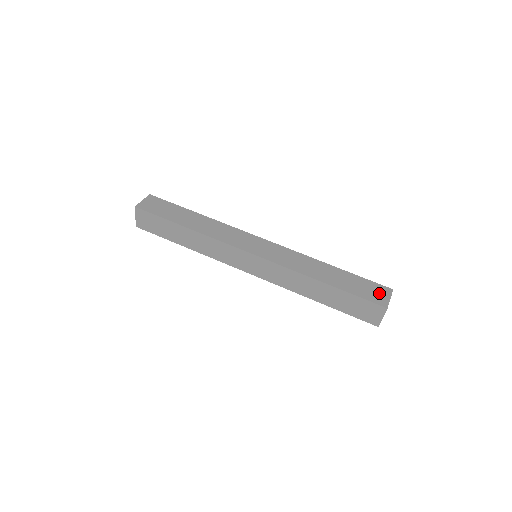
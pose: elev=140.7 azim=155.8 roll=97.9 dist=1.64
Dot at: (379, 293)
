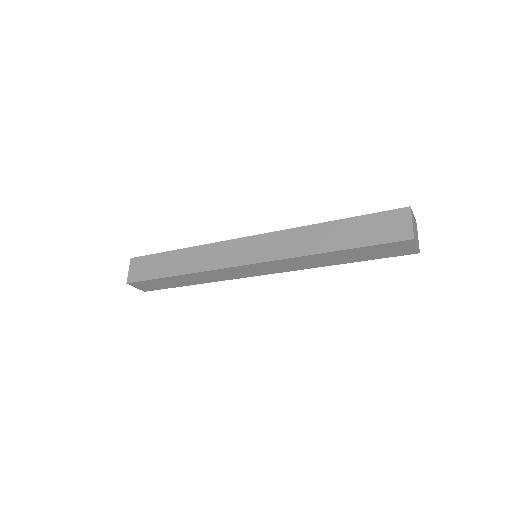
Dot at: (396, 224)
